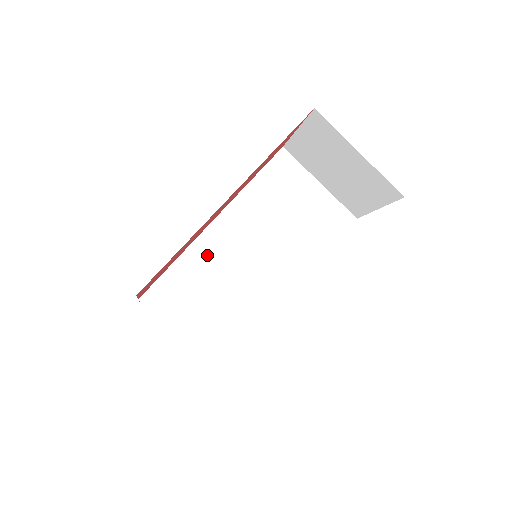
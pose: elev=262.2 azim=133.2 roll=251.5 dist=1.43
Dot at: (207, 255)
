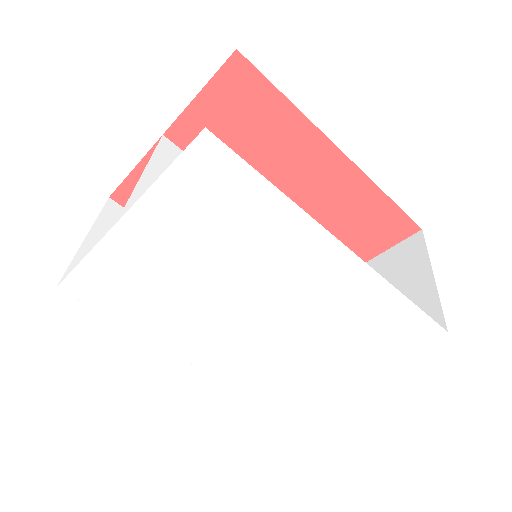
Dot at: occluded
